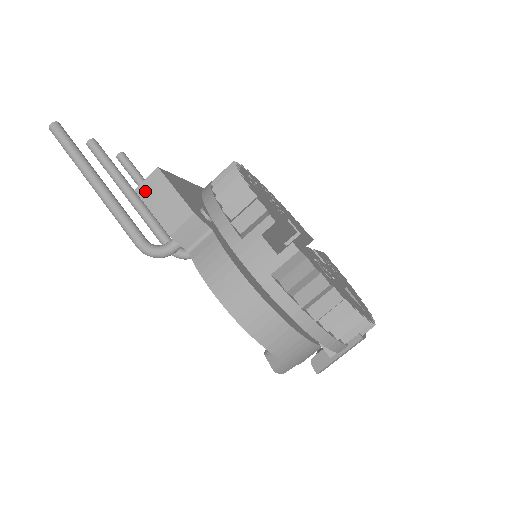
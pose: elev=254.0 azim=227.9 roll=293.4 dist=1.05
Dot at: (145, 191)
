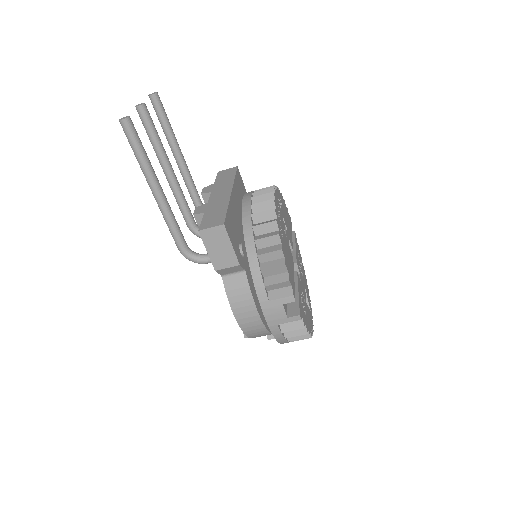
Dot at: (207, 235)
